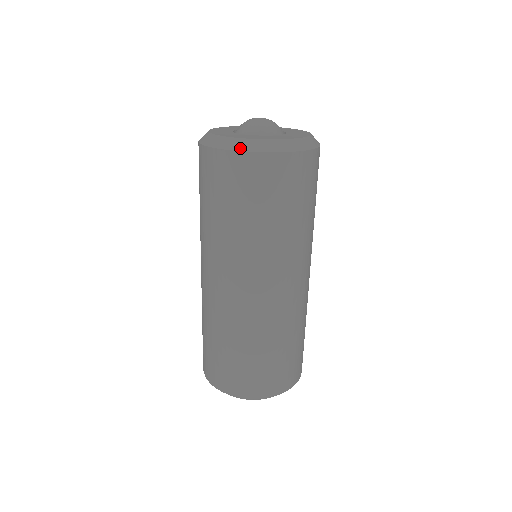
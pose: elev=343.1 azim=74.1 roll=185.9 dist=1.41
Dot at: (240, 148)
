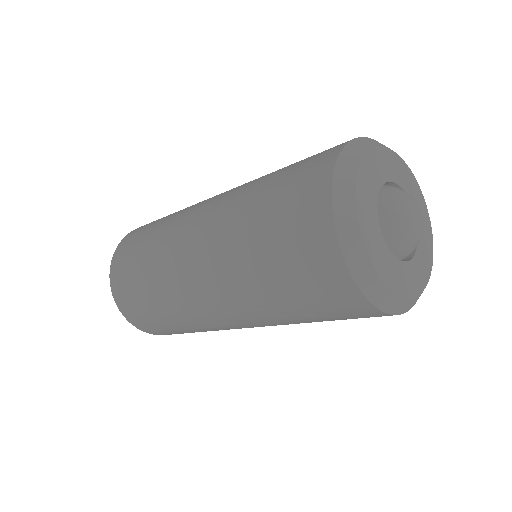
Dot at: occluded
